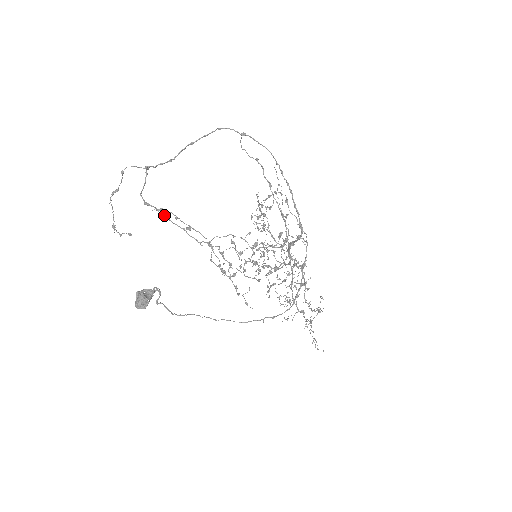
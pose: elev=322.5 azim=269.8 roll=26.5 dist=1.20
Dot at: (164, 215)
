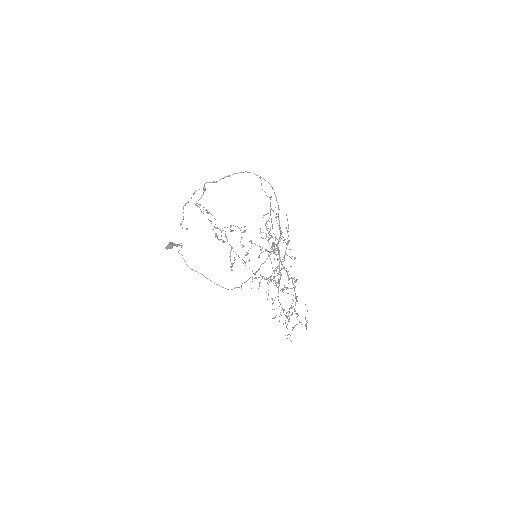
Dot at: occluded
